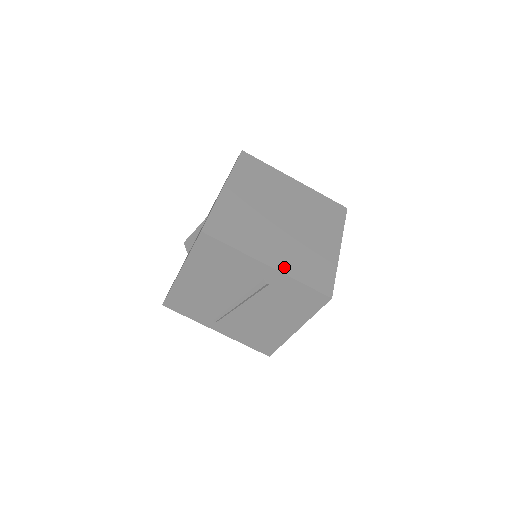
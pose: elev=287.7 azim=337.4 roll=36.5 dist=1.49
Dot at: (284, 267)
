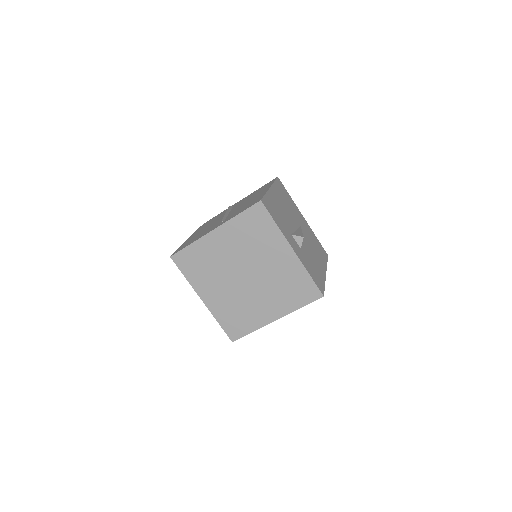
Dot at: (283, 310)
